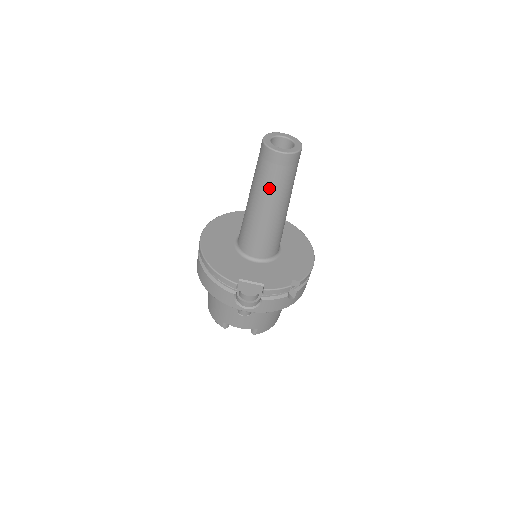
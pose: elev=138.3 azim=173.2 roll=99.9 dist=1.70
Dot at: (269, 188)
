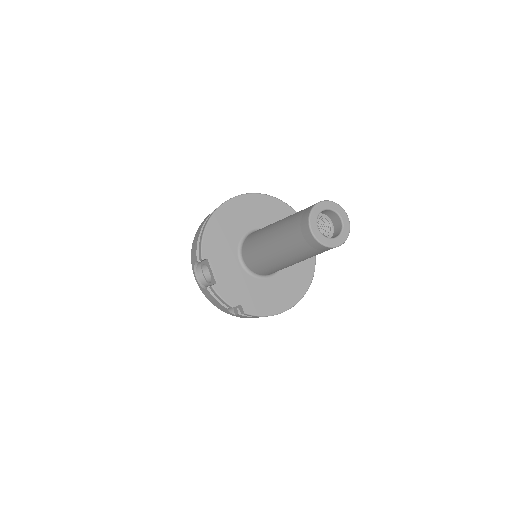
Dot at: (285, 237)
